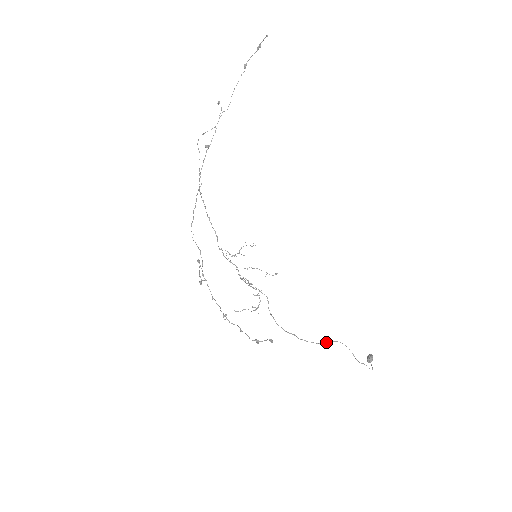
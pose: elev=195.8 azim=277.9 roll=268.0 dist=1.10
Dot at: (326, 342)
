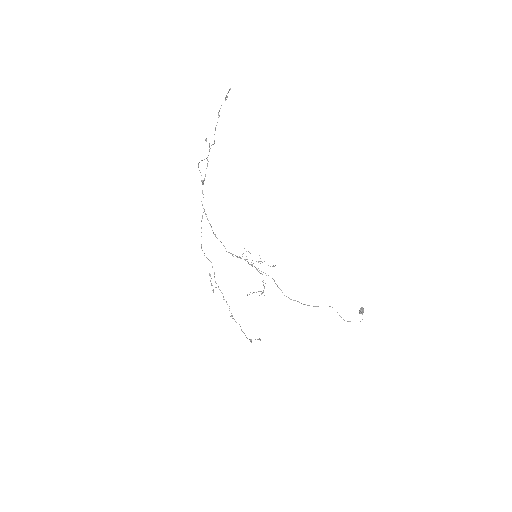
Dot at: occluded
